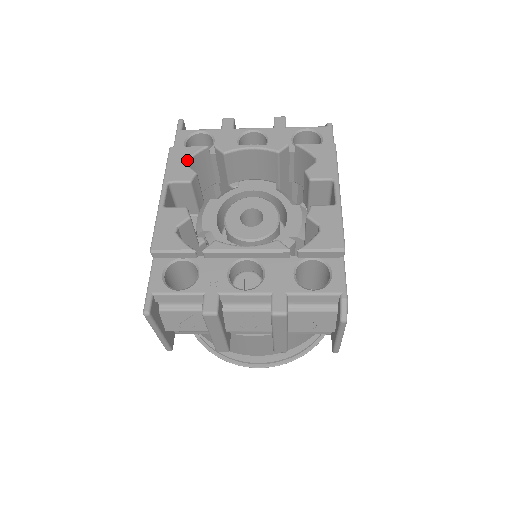
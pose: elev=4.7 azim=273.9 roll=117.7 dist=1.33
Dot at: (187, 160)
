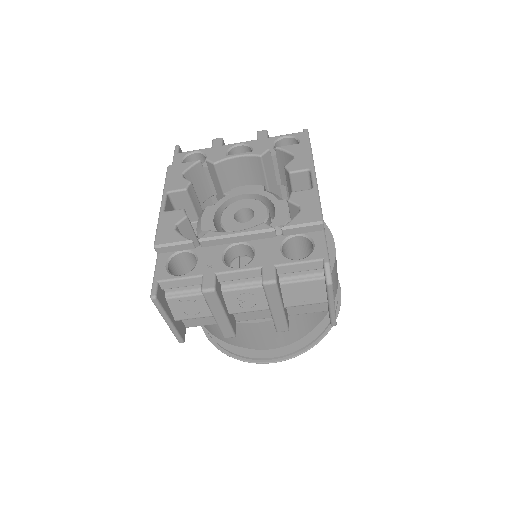
Dot at: (183, 173)
